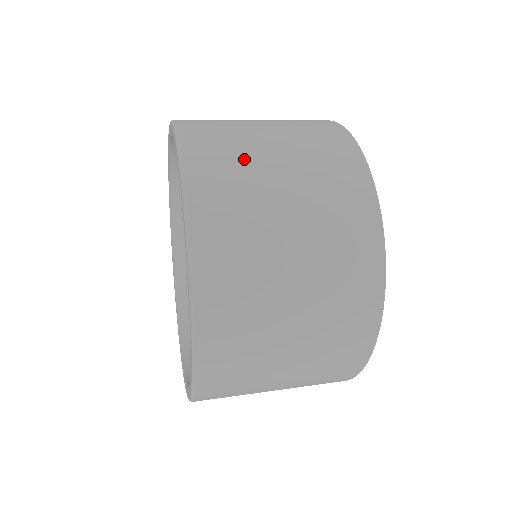
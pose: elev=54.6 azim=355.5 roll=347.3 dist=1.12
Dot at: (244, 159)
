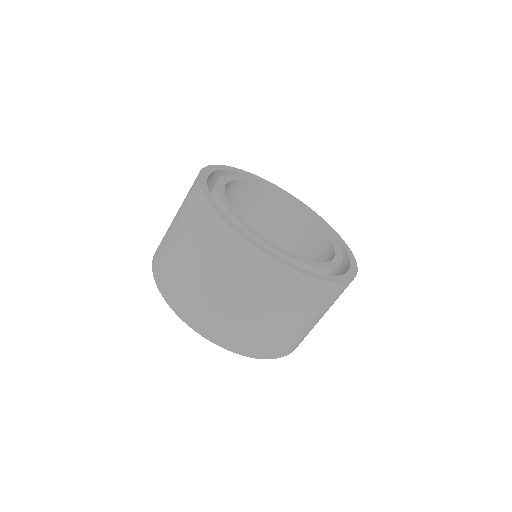
Dot at: (175, 266)
